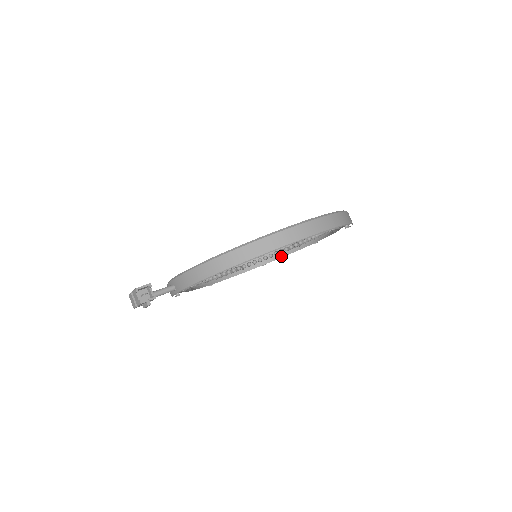
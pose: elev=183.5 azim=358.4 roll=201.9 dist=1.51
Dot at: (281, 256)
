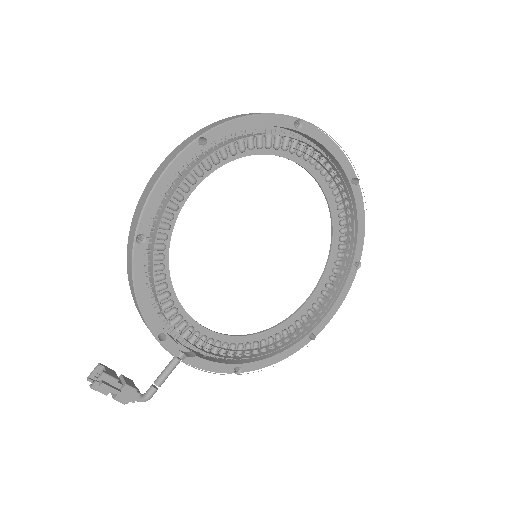
Dot at: (347, 235)
